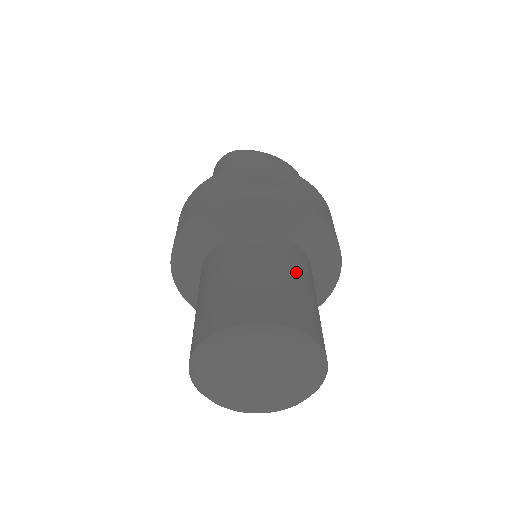
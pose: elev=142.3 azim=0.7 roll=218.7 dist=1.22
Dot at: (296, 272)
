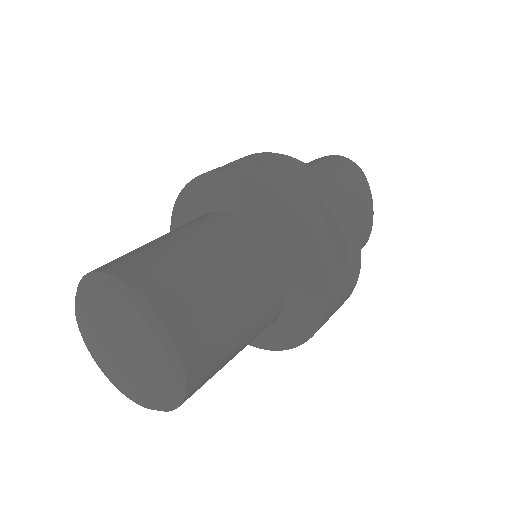
Dot at: (253, 328)
